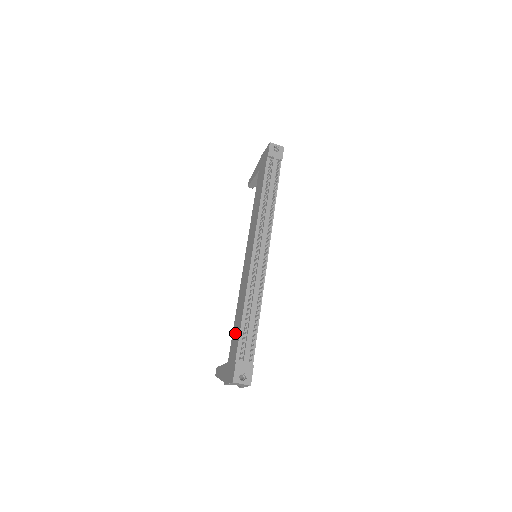
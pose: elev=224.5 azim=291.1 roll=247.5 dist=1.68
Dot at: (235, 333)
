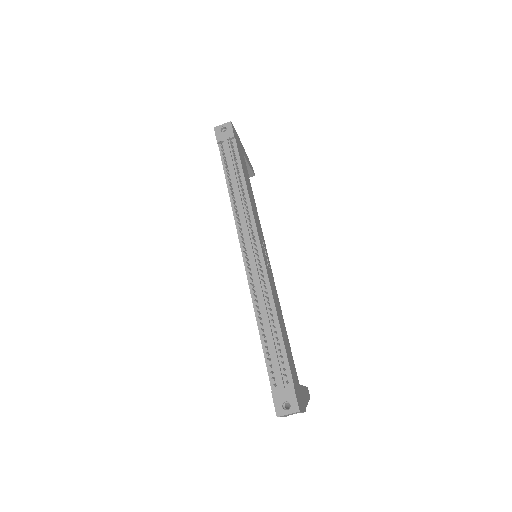
Dot at: occluded
